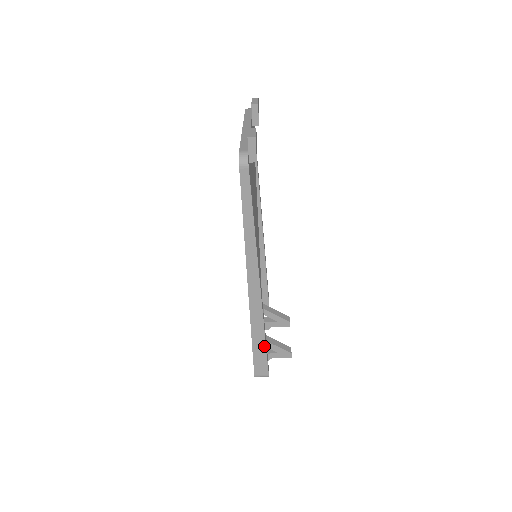
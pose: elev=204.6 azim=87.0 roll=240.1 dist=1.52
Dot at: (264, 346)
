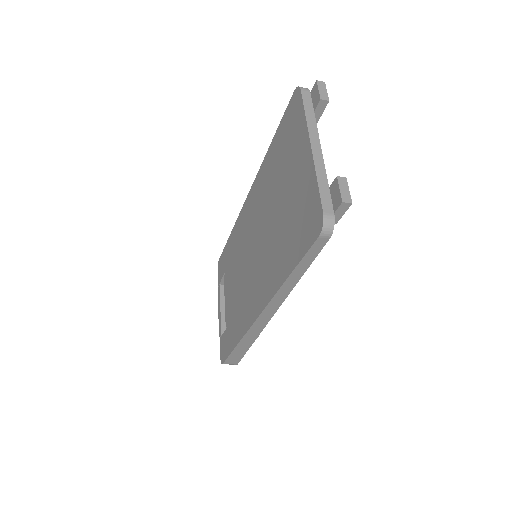
Dot at: (246, 350)
